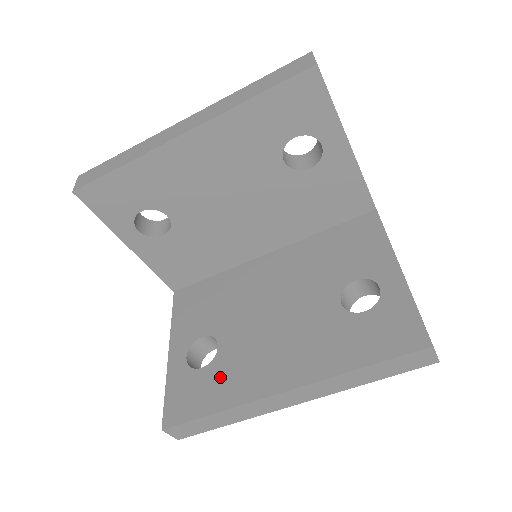
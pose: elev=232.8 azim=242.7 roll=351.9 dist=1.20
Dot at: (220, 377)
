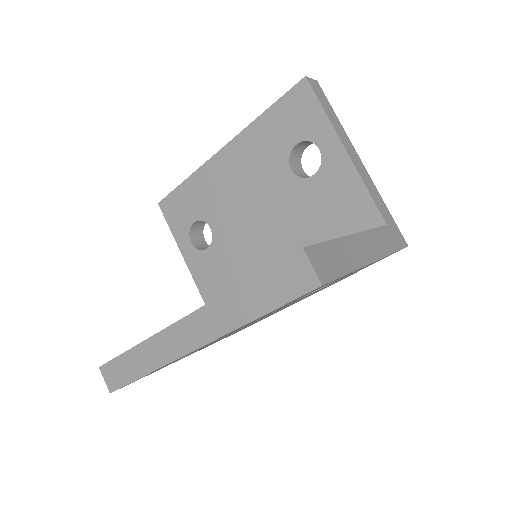
Dot at: occluded
